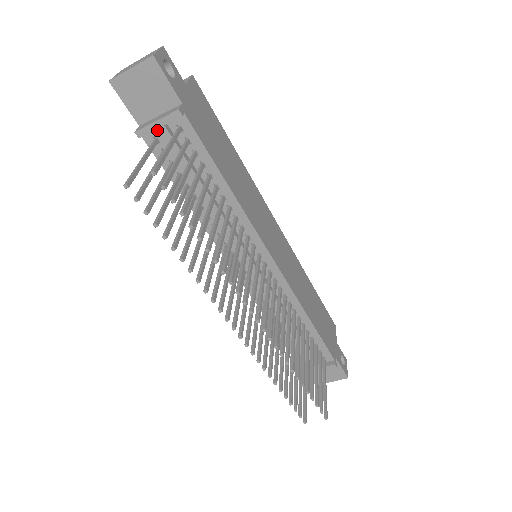
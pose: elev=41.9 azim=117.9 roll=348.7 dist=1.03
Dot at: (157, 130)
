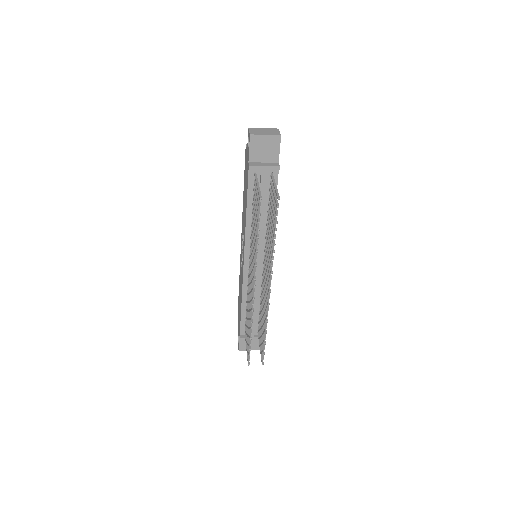
Dot at: (262, 170)
